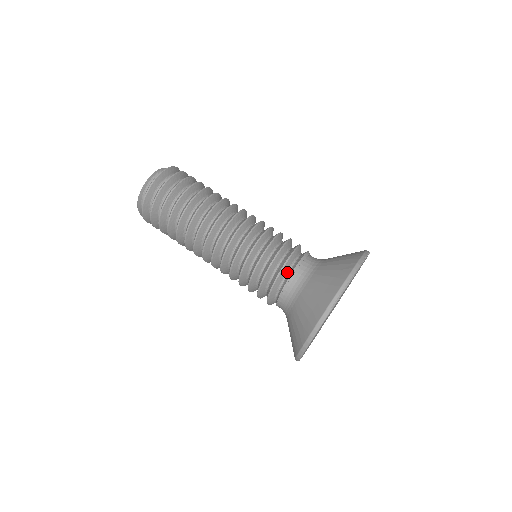
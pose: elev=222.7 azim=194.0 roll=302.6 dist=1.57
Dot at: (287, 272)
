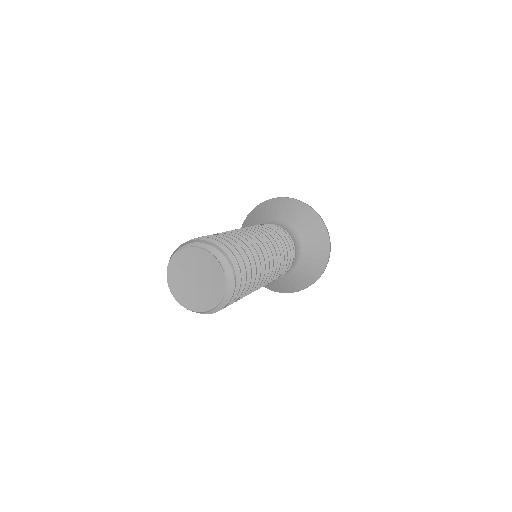
Dot at: occluded
